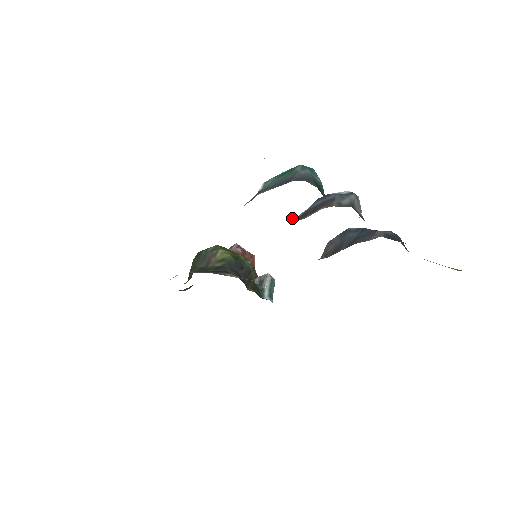
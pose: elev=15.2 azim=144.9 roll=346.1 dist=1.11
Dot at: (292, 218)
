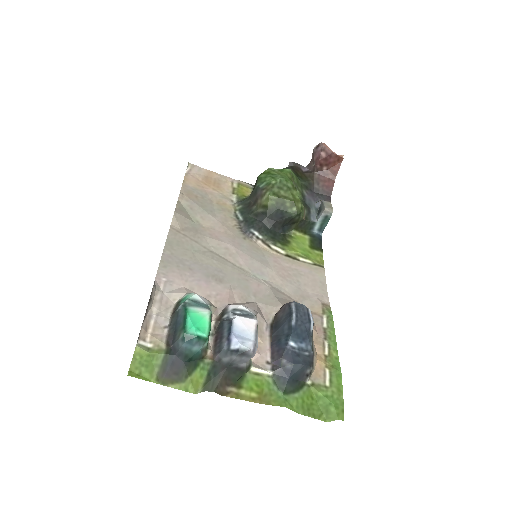
Dot at: (213, 321)
